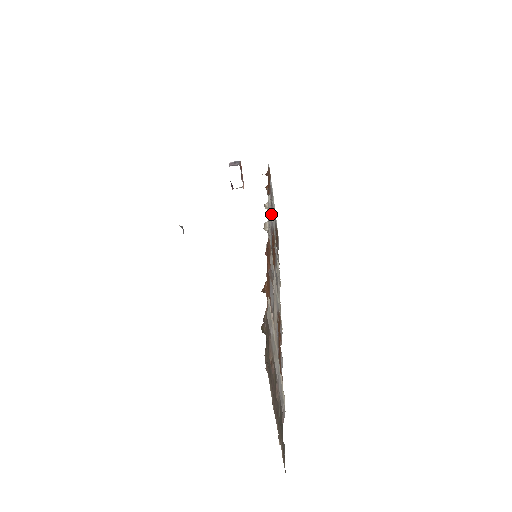
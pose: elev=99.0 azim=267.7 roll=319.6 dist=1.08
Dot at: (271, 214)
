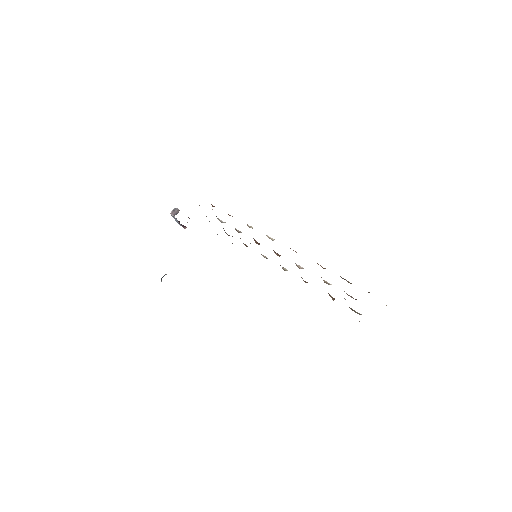
Dot at: occluded
